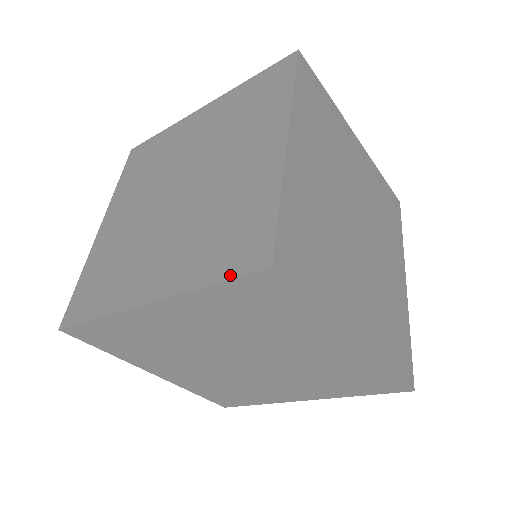
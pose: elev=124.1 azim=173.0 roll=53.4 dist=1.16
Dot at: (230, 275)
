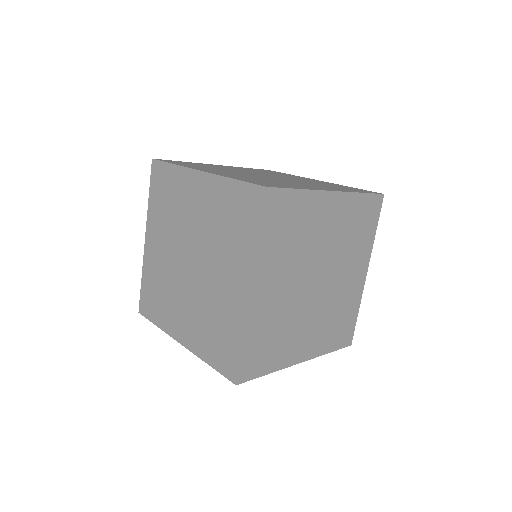
Dot at: (259, 218)
